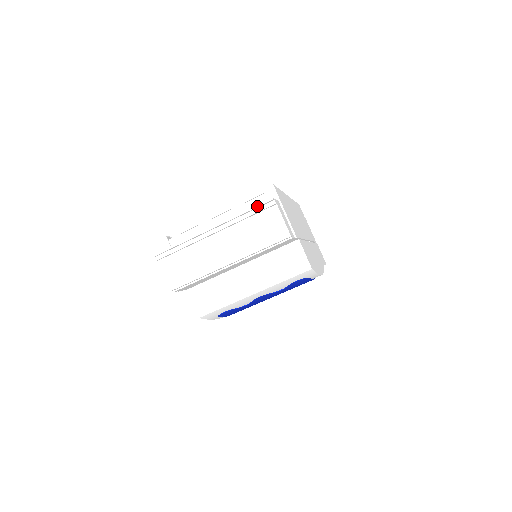
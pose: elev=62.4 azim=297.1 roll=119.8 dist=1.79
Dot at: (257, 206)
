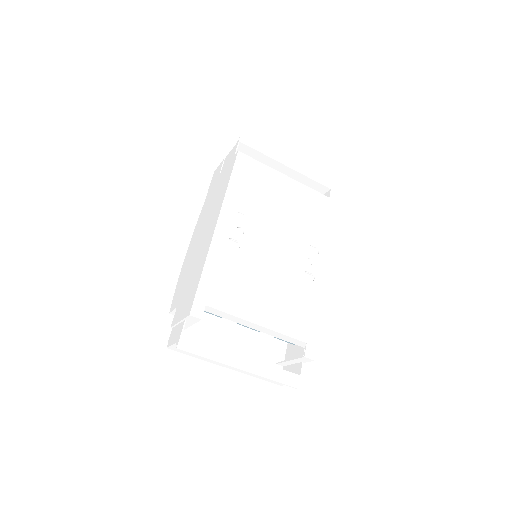
Dot at: occluded
